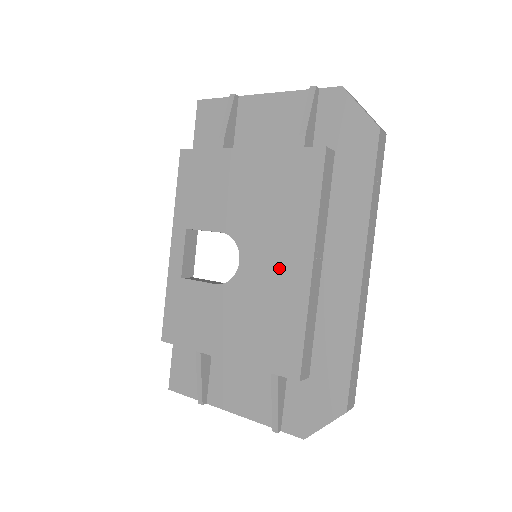
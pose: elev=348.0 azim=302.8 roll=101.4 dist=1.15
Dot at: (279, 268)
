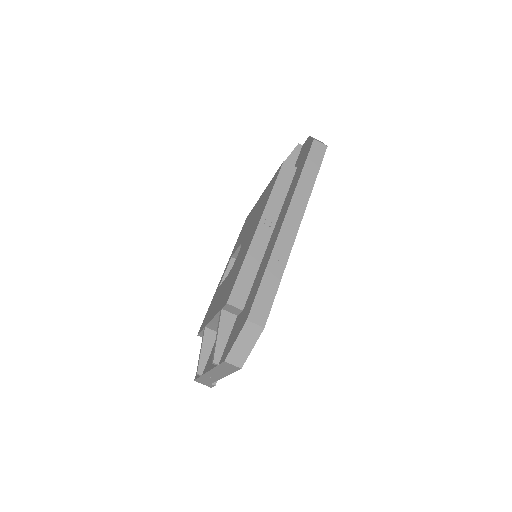
Dot at: occluded
